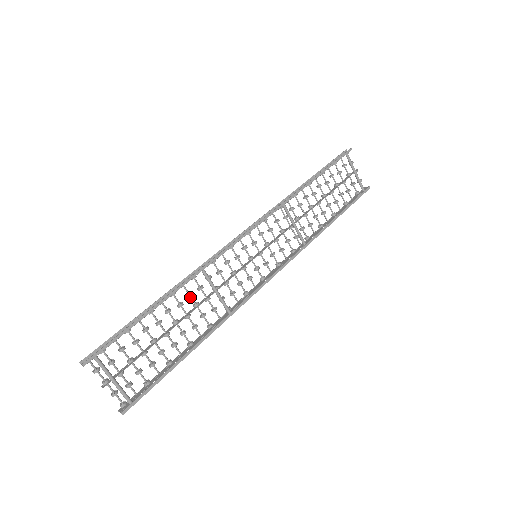
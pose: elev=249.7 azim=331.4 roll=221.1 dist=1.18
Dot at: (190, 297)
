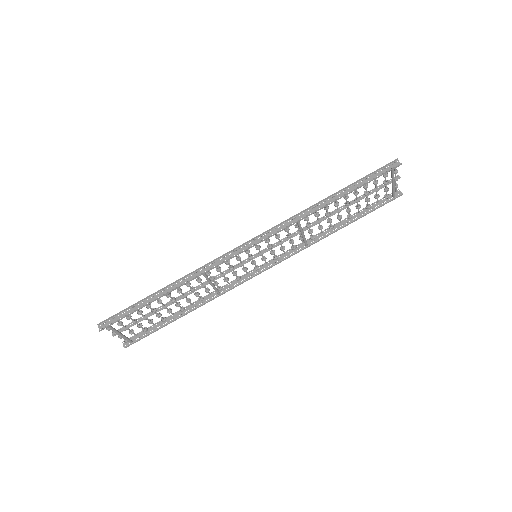
Dot at: (189, 286)
